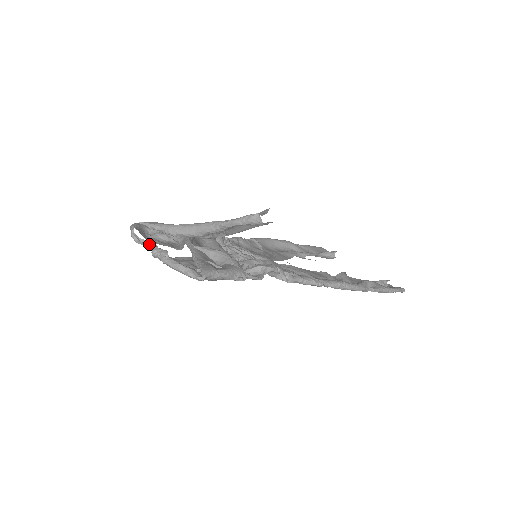
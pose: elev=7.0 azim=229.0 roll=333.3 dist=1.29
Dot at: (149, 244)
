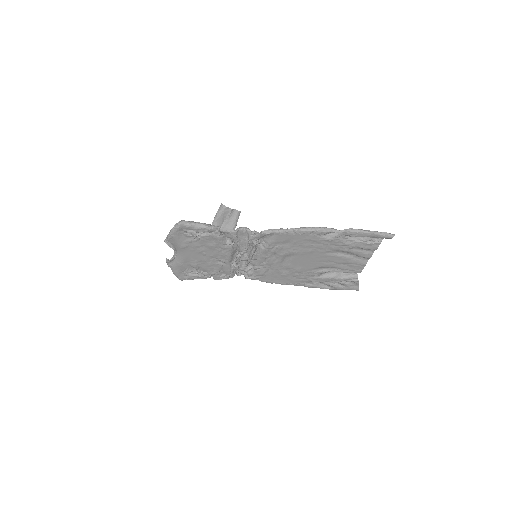
Dot at: (174, 257)
